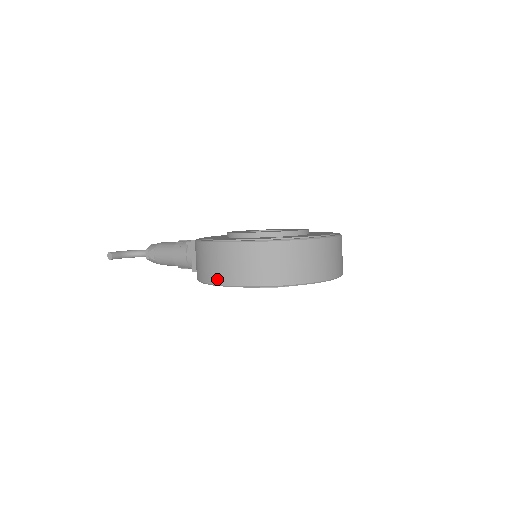
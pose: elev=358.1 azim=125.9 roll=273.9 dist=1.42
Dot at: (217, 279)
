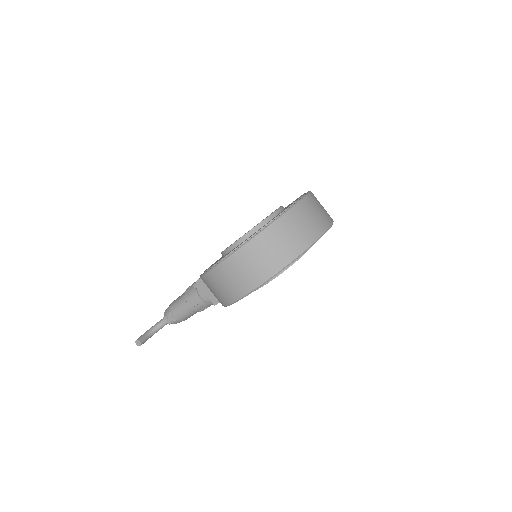
Dot at: (240, 292)
